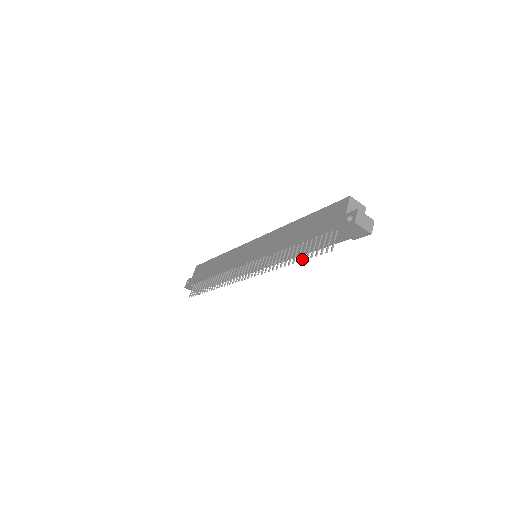
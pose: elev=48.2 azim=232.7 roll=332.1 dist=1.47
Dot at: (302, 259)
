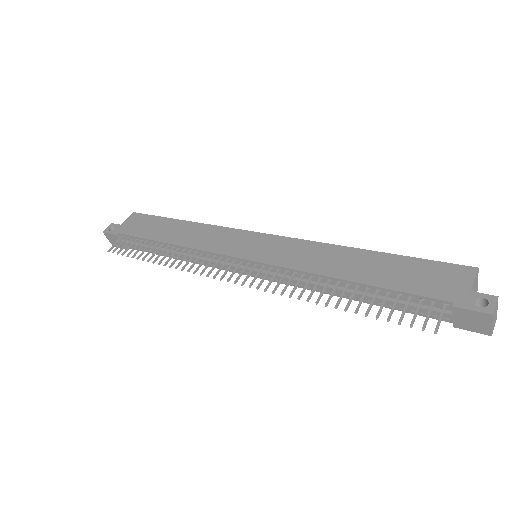
Dot at: (367, 314)
